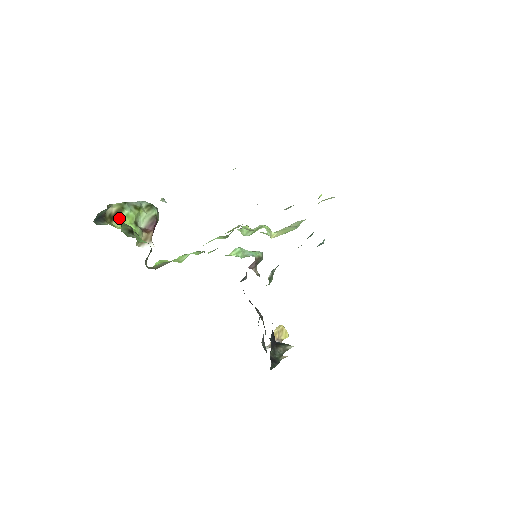
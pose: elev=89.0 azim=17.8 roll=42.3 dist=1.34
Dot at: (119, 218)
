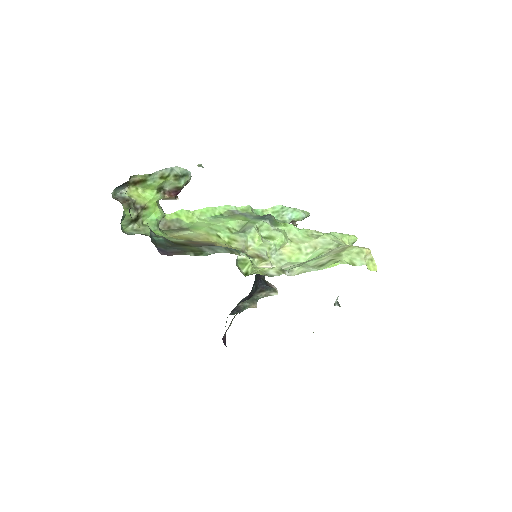
Dot at: (142, 184)
